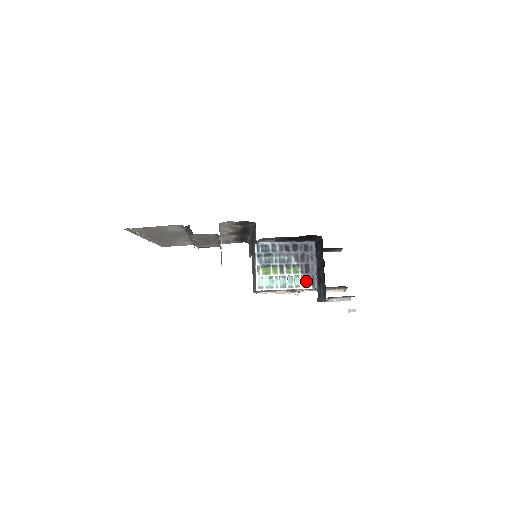
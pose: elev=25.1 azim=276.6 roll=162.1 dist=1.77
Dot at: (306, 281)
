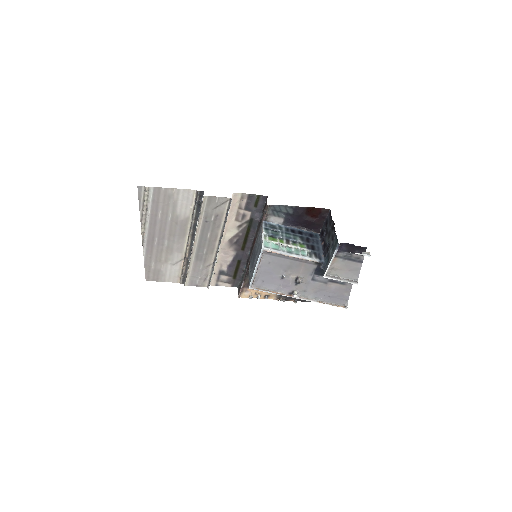
Dot at: (312, 254)
